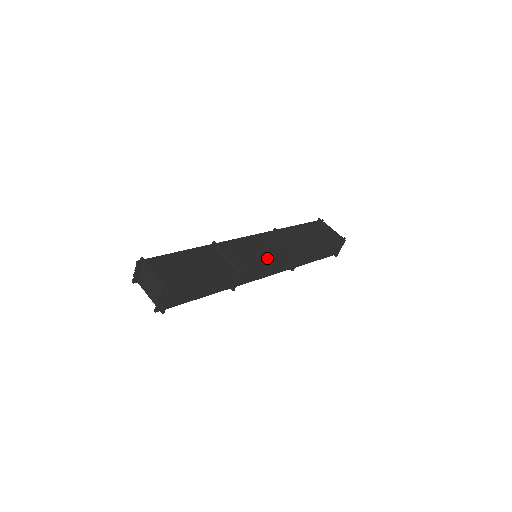
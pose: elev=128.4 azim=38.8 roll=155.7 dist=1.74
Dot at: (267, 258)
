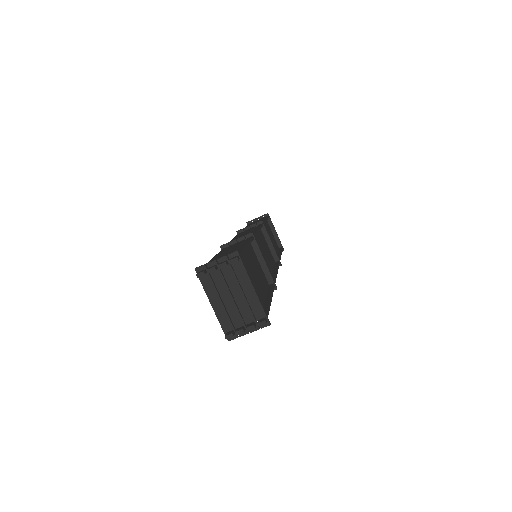
Dot at: (271, 267)
